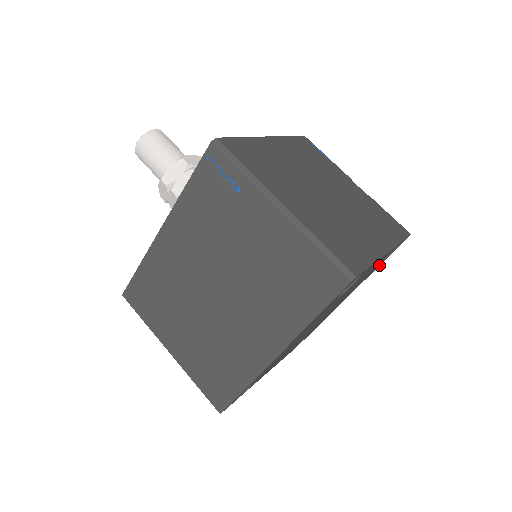
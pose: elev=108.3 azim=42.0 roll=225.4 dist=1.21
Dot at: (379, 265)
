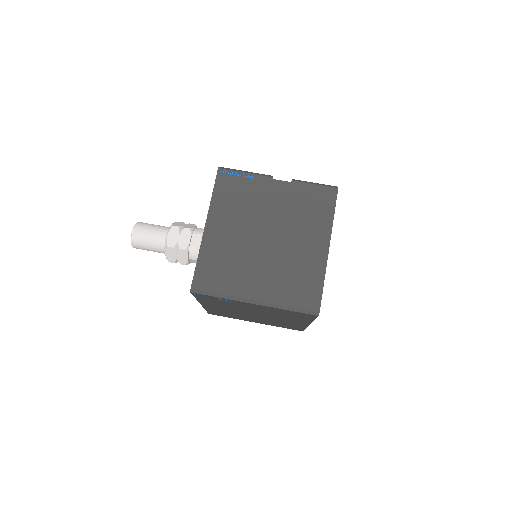
Dot at: occluded
